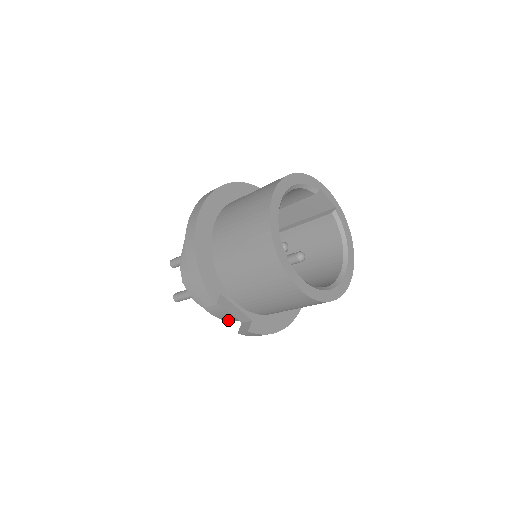
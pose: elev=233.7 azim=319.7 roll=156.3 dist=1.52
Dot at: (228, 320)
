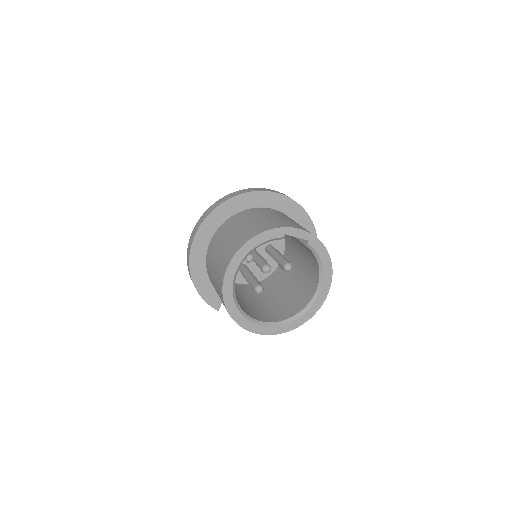
Dot at: occluded
